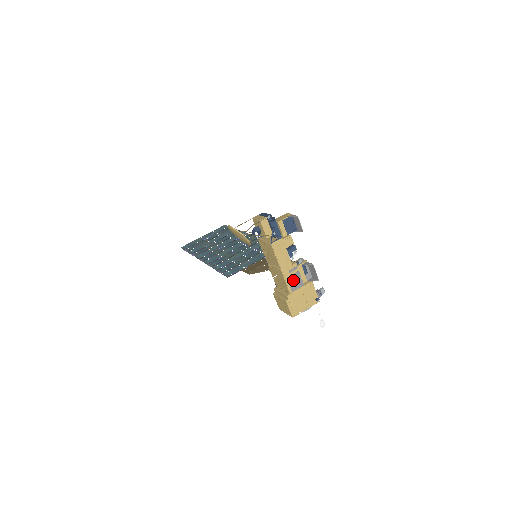
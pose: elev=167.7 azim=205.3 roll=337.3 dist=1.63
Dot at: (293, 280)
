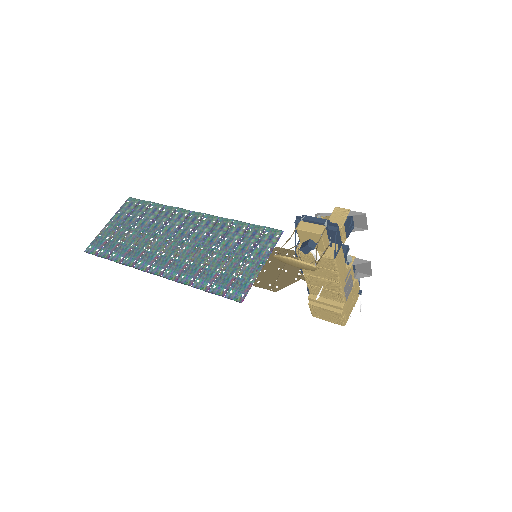
Dot at: (347, 287)
